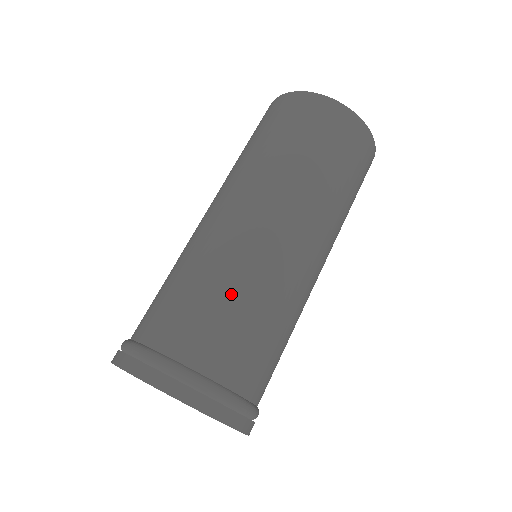
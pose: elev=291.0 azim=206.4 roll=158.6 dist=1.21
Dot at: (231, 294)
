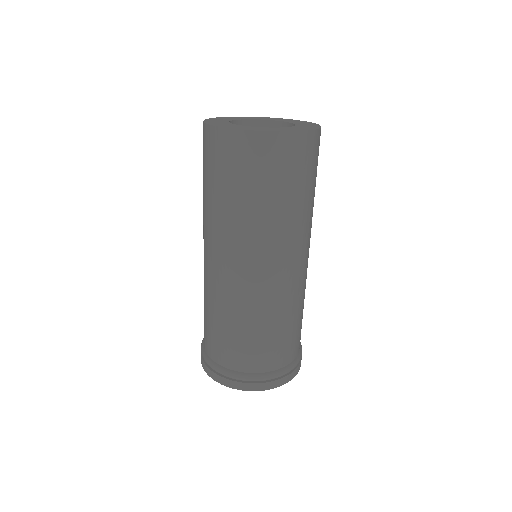
Dot at: (272, 325)
